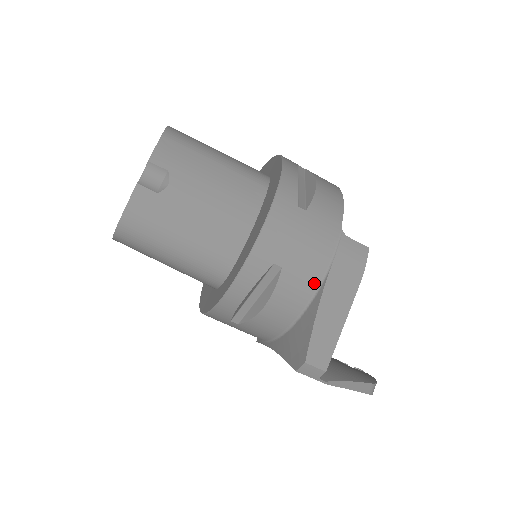
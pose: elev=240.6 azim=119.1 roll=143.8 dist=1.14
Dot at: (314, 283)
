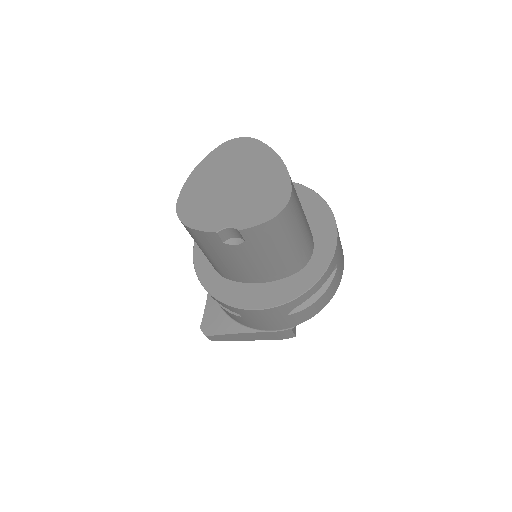
Dot at: (250, 326)
